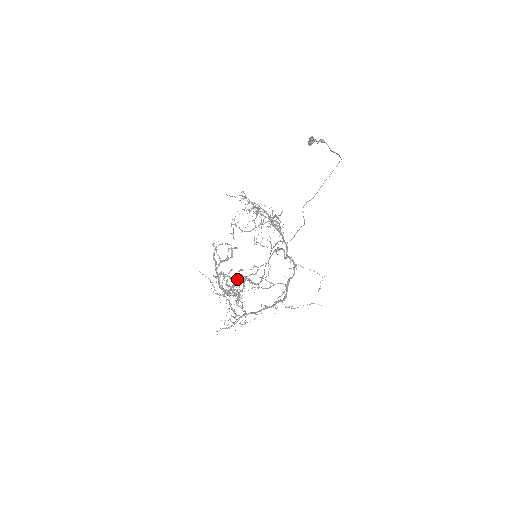
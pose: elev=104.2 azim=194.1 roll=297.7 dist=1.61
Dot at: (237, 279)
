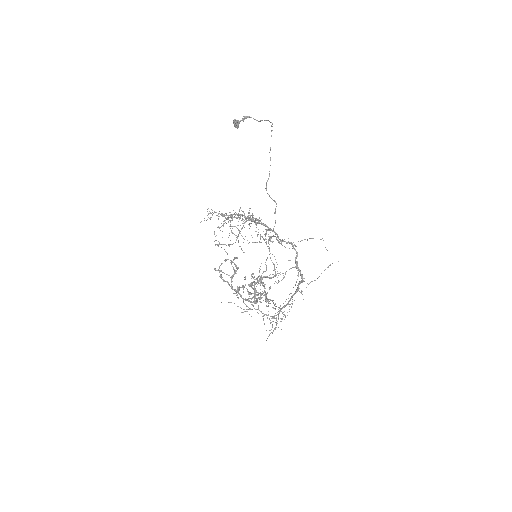
Dot at: (254, 284)
